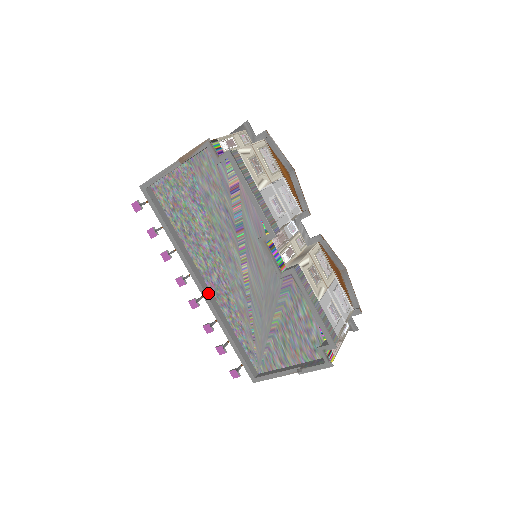
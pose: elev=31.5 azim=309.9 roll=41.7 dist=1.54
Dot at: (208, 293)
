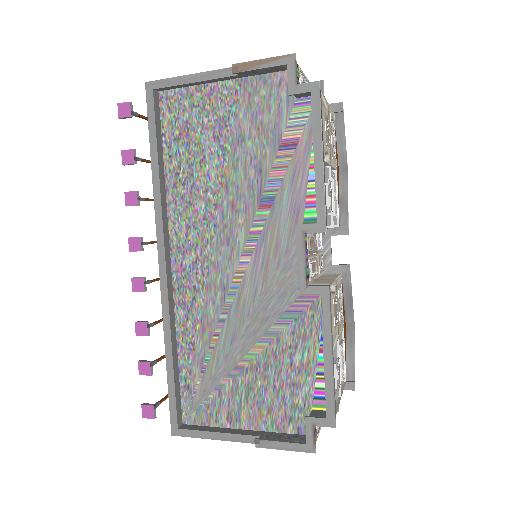
Dot at: (168, 277)
